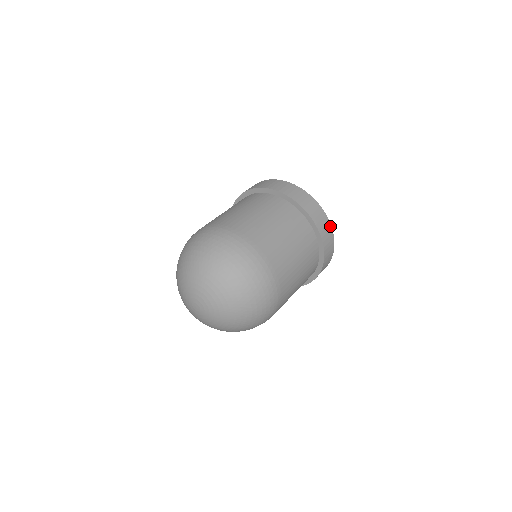
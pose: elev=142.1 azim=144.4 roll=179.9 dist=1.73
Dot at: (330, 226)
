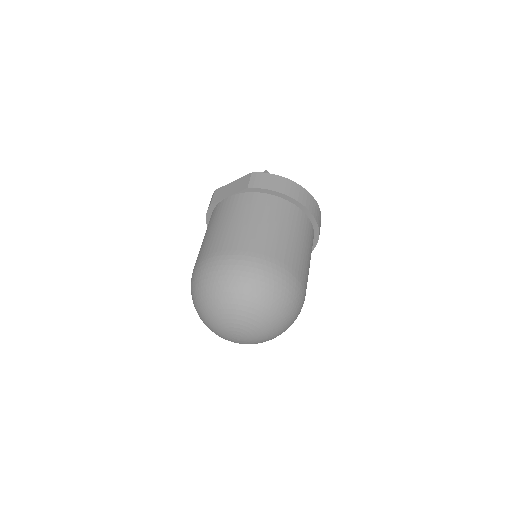
Dot at: occluded
